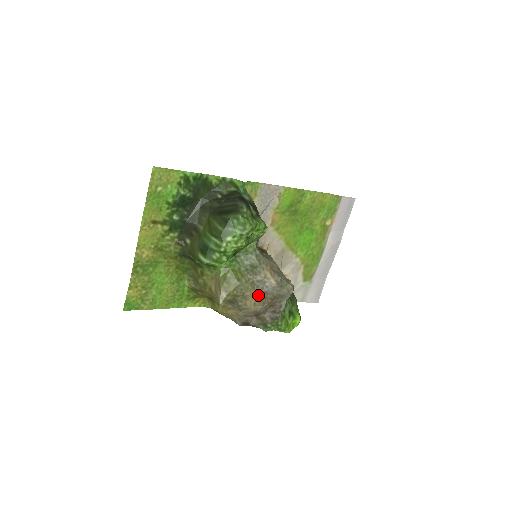
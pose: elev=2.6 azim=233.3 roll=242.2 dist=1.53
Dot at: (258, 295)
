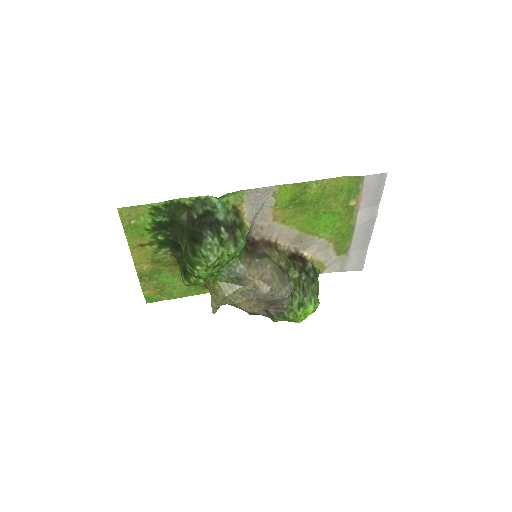
Dot at: (251, 301)
